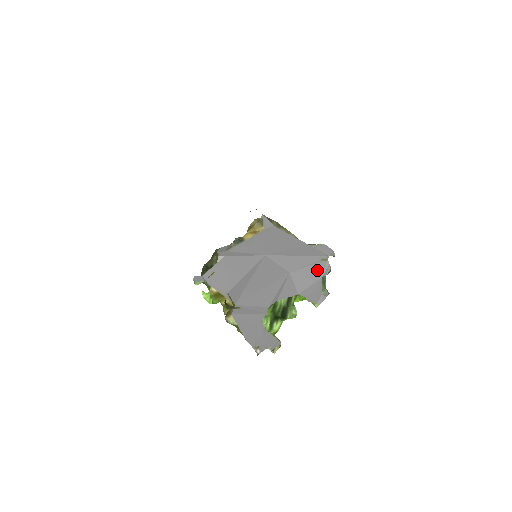
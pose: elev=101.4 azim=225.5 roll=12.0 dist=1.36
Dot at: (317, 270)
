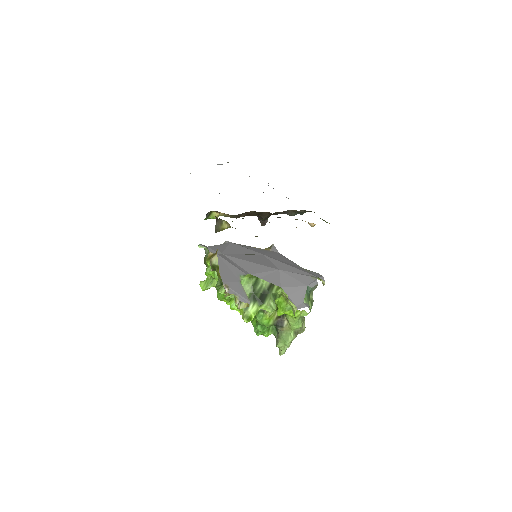
Dot at: (304, 280)
